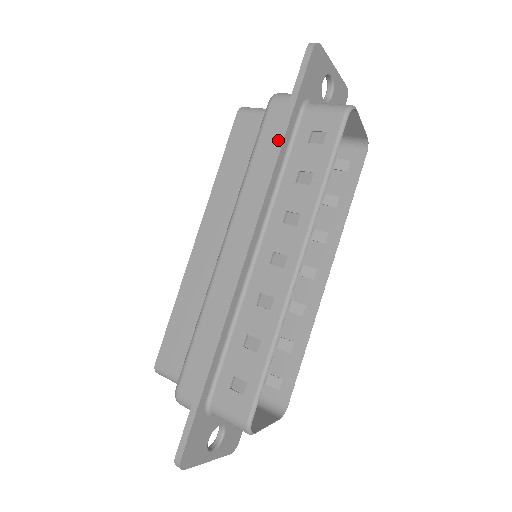
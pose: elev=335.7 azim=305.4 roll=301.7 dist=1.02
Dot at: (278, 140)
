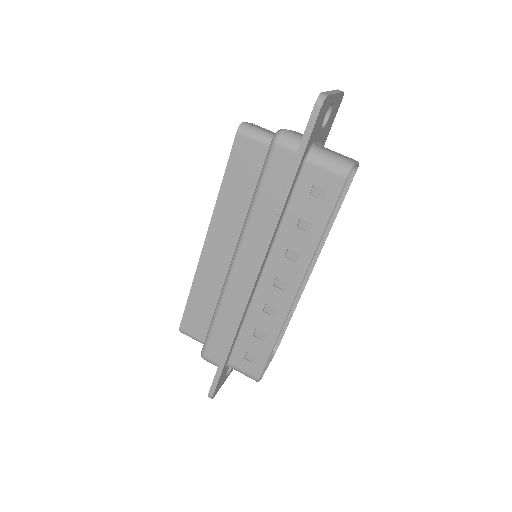
Dot at: (283, 194)
